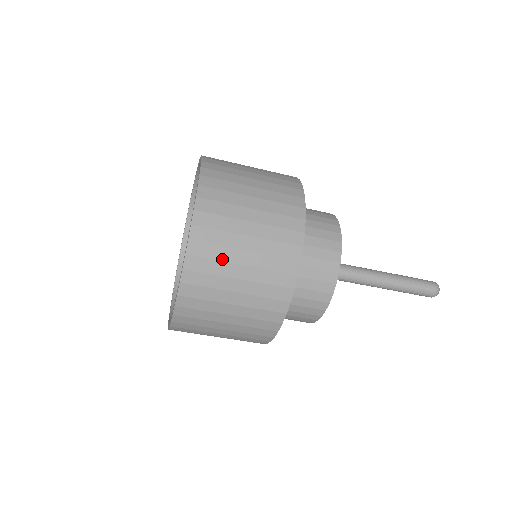
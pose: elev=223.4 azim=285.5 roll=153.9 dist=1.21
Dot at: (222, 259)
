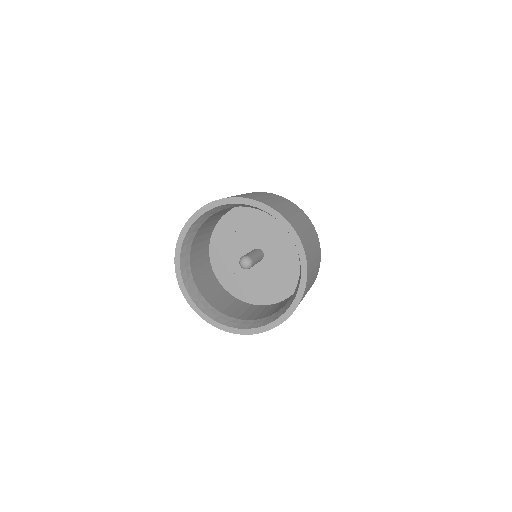
Dot at: (312, 260)
